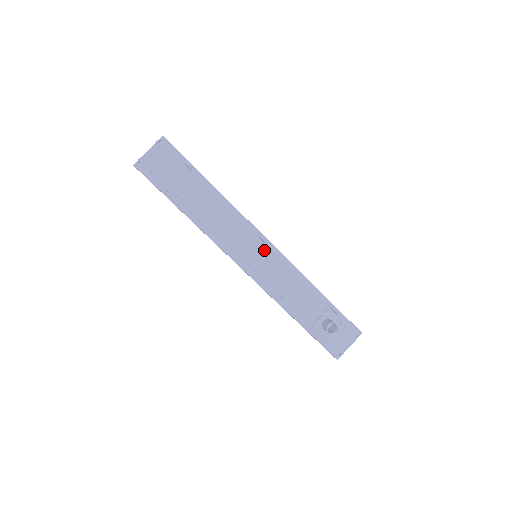
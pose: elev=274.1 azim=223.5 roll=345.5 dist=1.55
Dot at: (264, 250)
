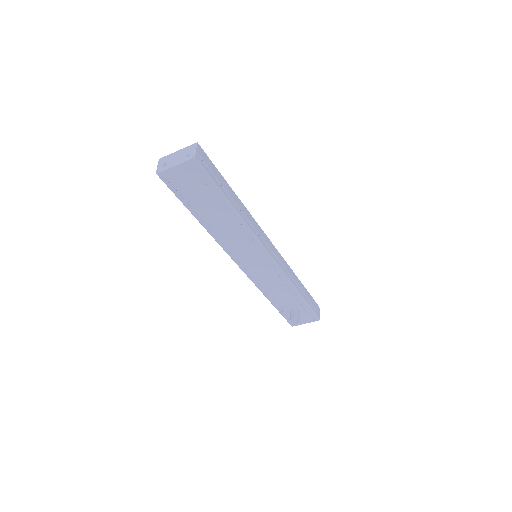
Dot at: (264, 261)
